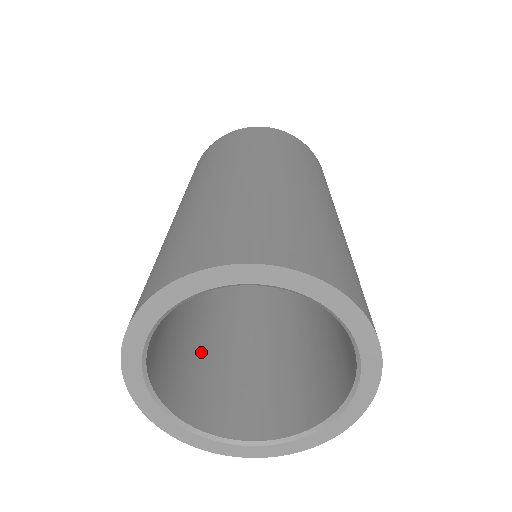
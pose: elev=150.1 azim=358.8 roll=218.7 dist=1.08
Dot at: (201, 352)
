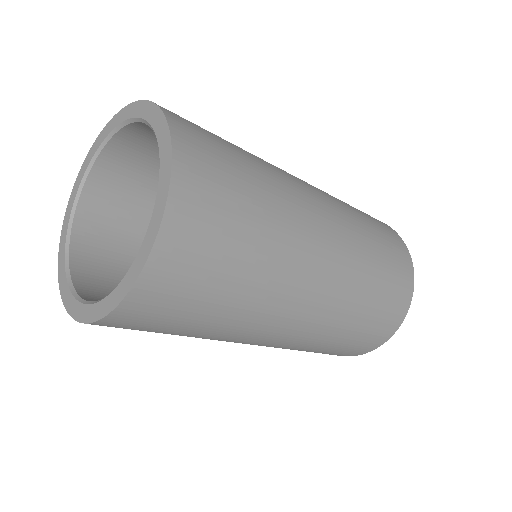
Dot at: occluded
